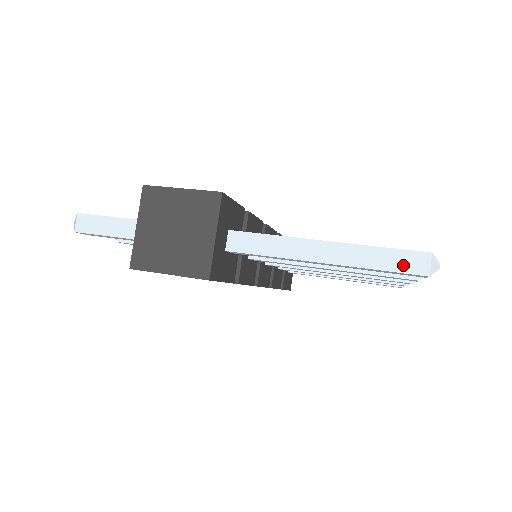
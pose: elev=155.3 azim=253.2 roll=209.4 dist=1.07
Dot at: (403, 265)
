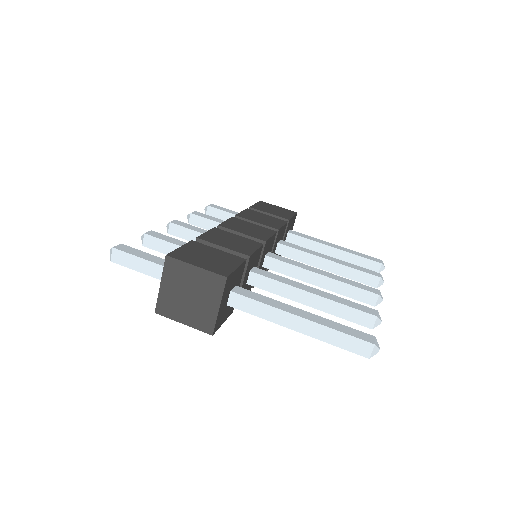
Dot at: (353, 347)
